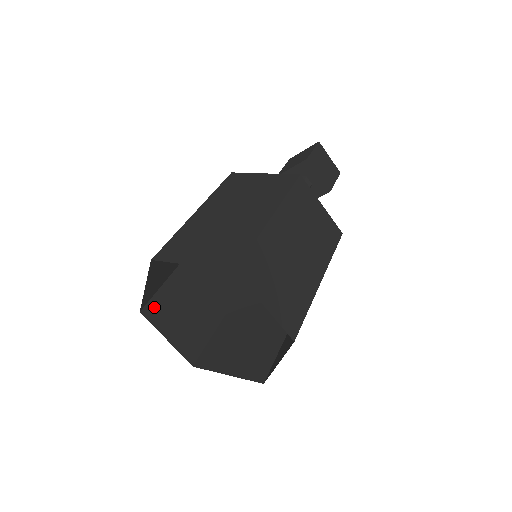
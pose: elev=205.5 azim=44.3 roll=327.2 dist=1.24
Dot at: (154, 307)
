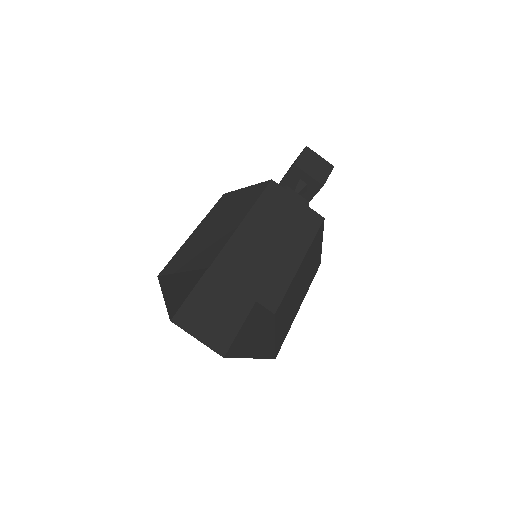
Dot at: (182, 315)
